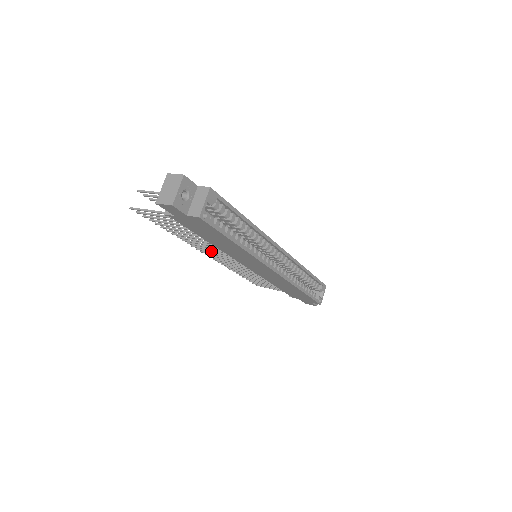
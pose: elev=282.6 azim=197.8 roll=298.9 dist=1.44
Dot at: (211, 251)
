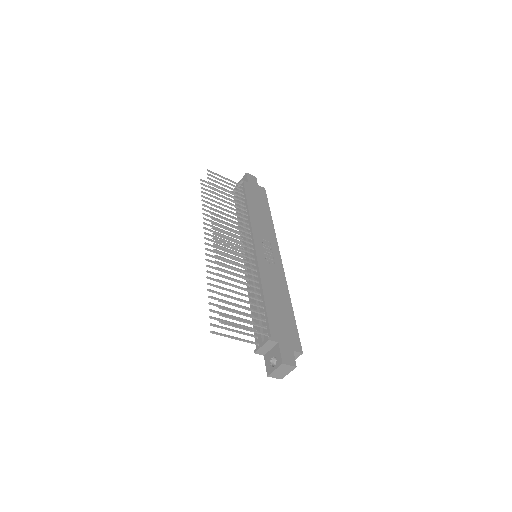
Dot at: (222, 260)
